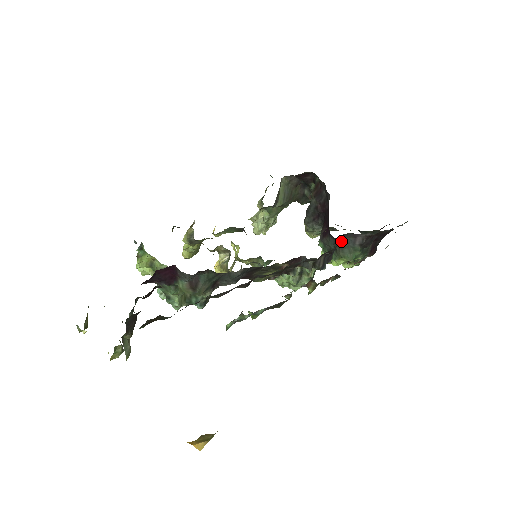
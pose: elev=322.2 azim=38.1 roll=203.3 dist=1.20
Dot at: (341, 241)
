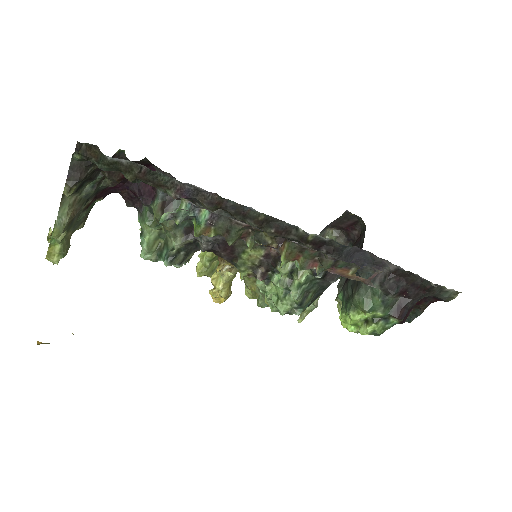
Dot at: occluded
